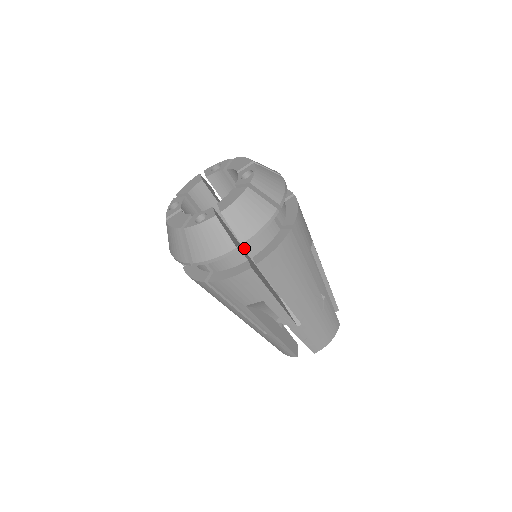
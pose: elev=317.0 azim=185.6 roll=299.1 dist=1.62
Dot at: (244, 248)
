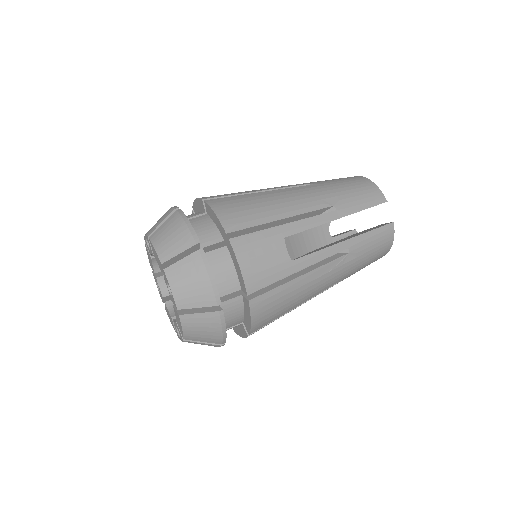
Dot at: occluded
